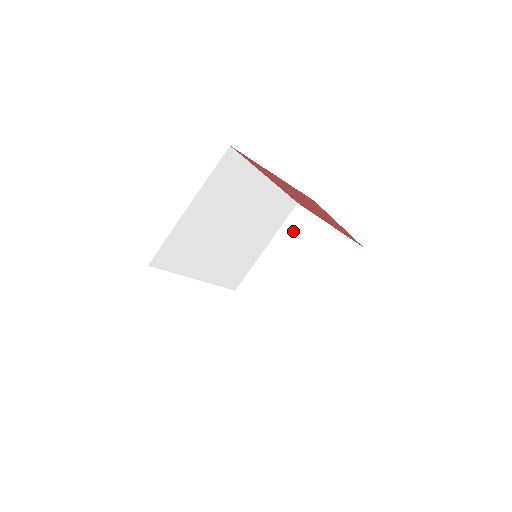
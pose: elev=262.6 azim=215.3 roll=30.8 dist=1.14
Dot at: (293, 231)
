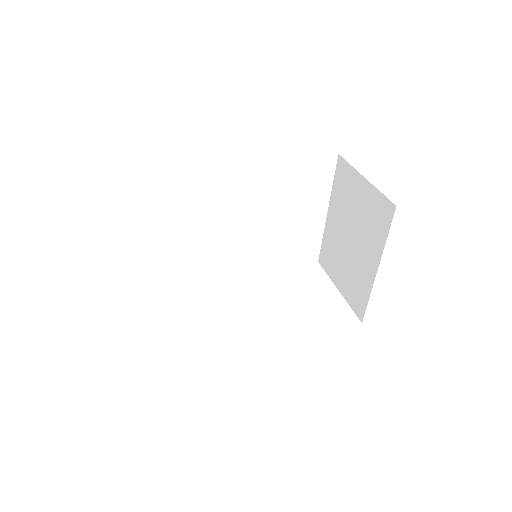
Dot at: (341, 190)
